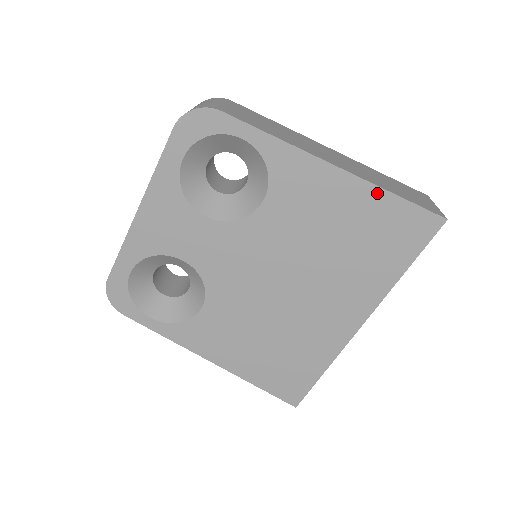
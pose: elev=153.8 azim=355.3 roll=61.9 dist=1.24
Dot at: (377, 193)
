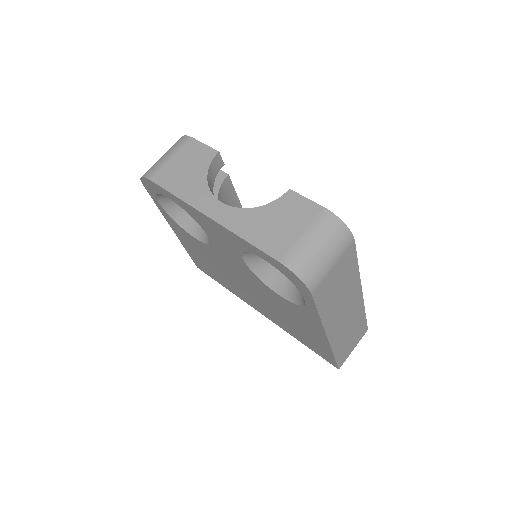
Dot at: (328, 349)
